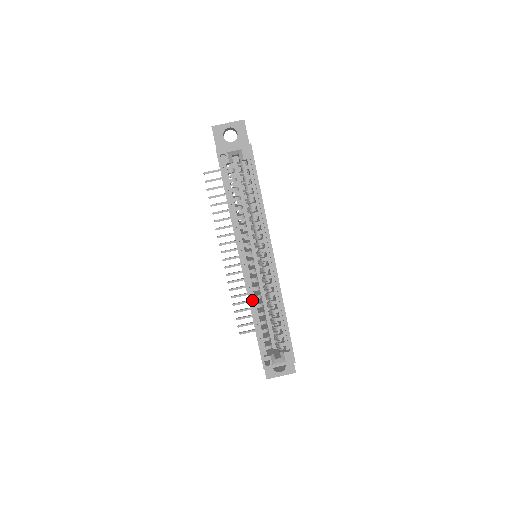
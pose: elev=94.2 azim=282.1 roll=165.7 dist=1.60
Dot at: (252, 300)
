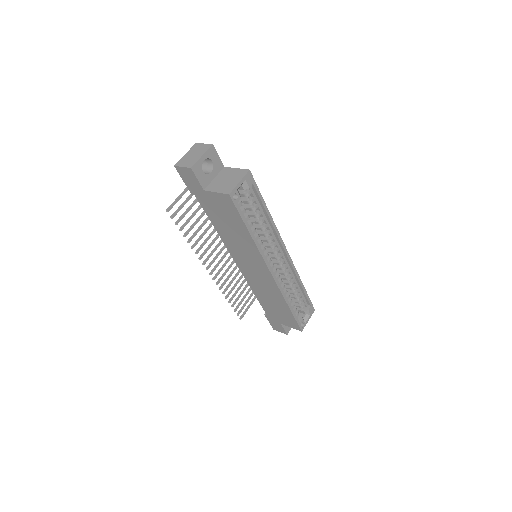
Dot at: occluded
